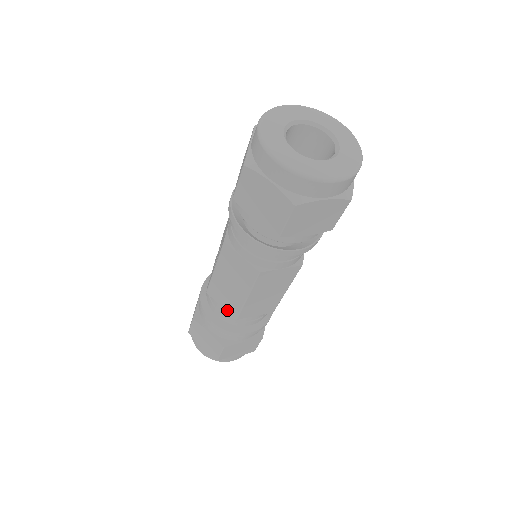
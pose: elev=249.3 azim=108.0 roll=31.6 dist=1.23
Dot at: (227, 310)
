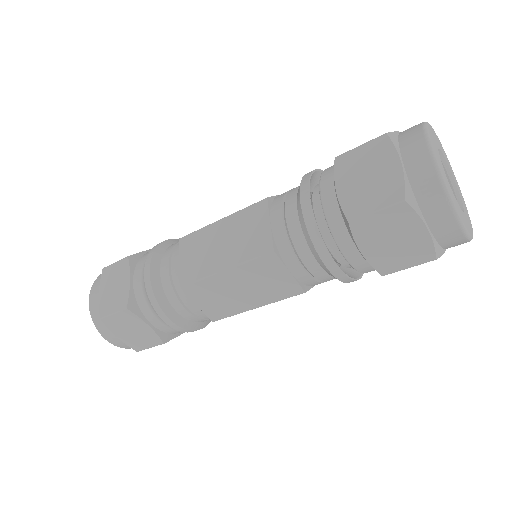
Dot at: (182, 271)
